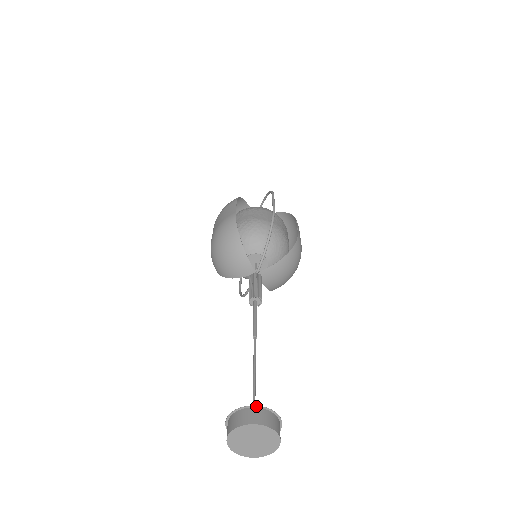
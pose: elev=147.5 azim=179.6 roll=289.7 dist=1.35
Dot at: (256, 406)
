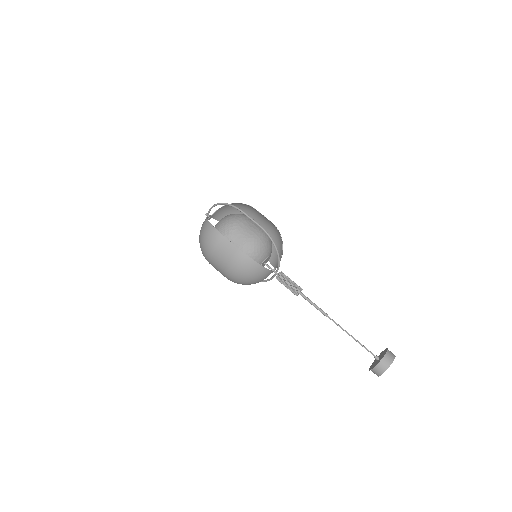
Dot at: (384, 356)
